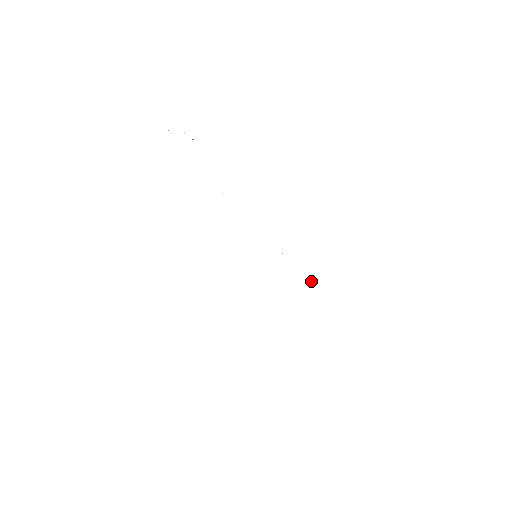
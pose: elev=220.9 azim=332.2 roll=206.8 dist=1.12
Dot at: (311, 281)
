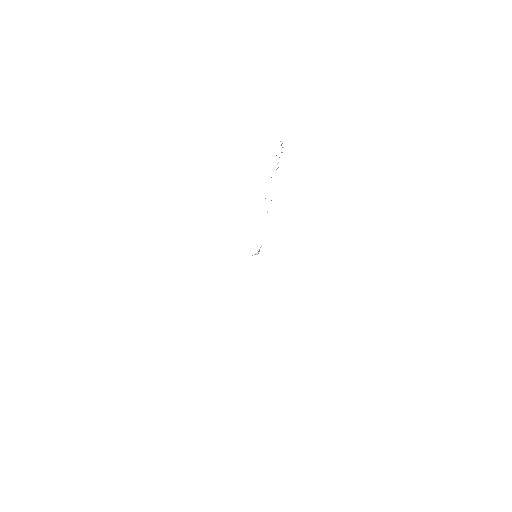
Dot at: occluded
